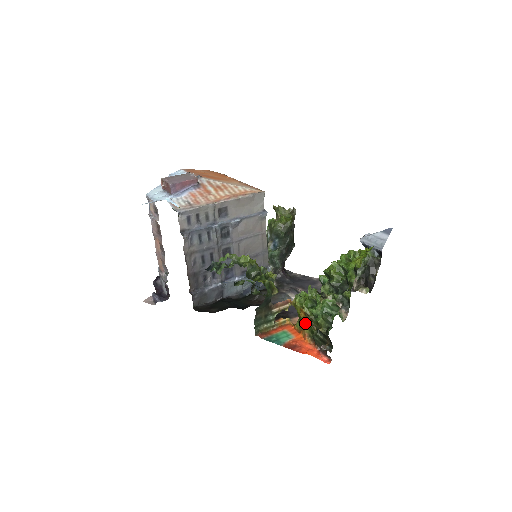
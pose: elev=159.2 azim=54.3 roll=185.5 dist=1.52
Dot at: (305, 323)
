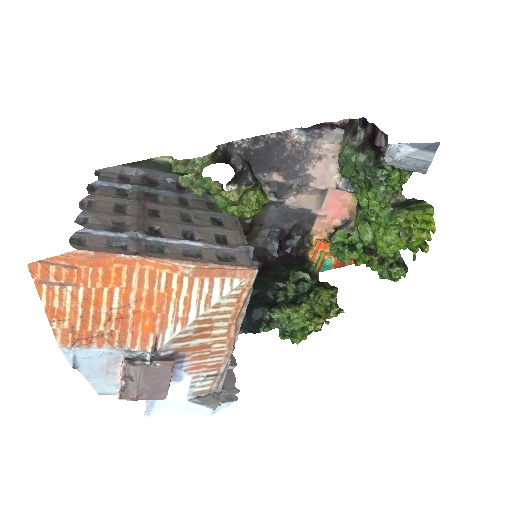
Dot at: occluded
